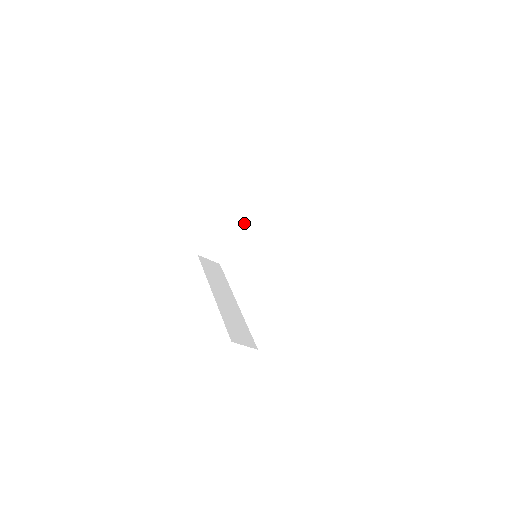
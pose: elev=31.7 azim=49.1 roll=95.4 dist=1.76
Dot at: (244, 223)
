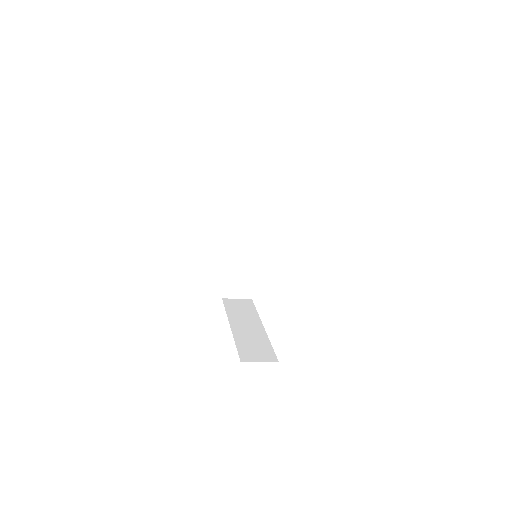
Dot at: occluded
